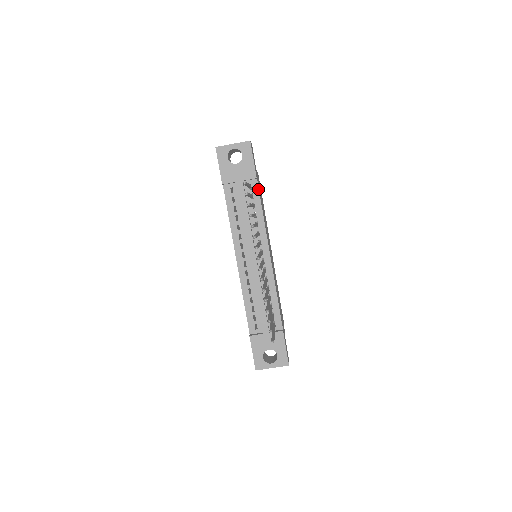
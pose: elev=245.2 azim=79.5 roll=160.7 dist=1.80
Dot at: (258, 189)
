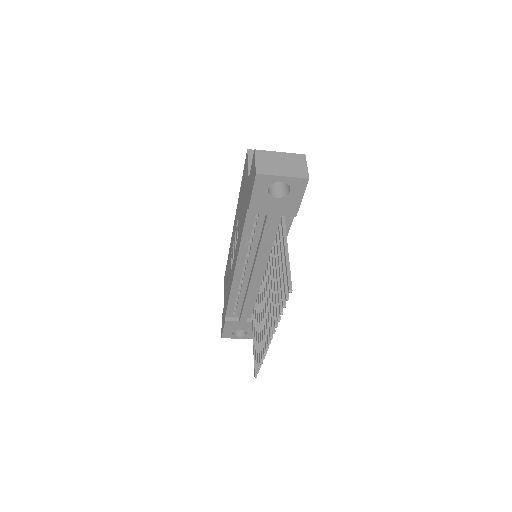
Dot at: (291, 221)
